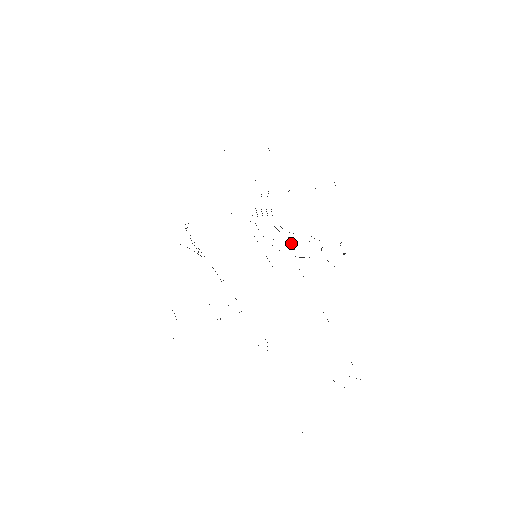
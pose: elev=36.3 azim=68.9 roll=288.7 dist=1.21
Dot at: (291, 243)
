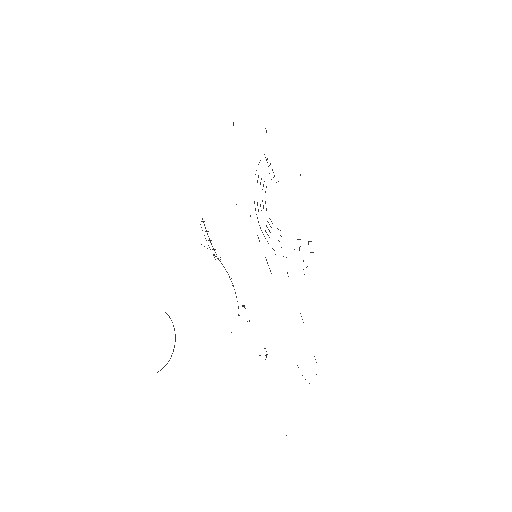
Dot at: occluded
